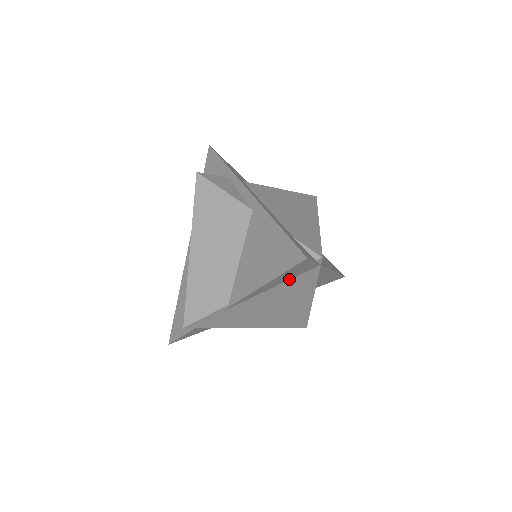
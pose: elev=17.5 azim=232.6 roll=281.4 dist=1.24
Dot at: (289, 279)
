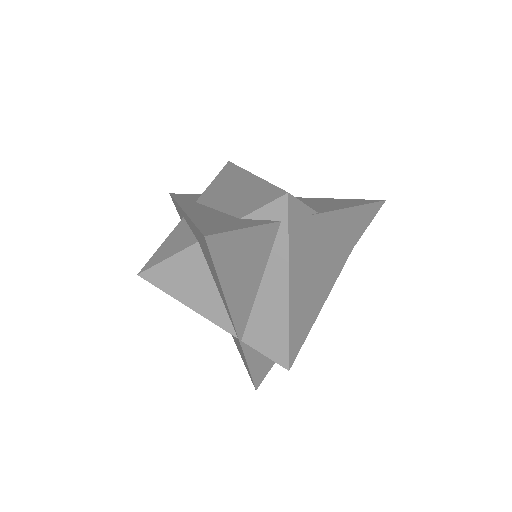
Dot at: (342, 239)
